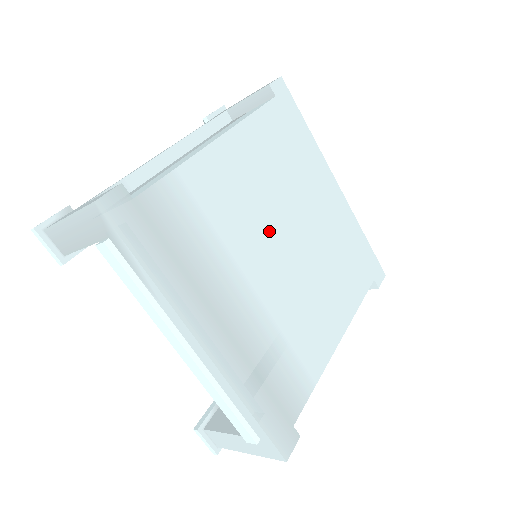
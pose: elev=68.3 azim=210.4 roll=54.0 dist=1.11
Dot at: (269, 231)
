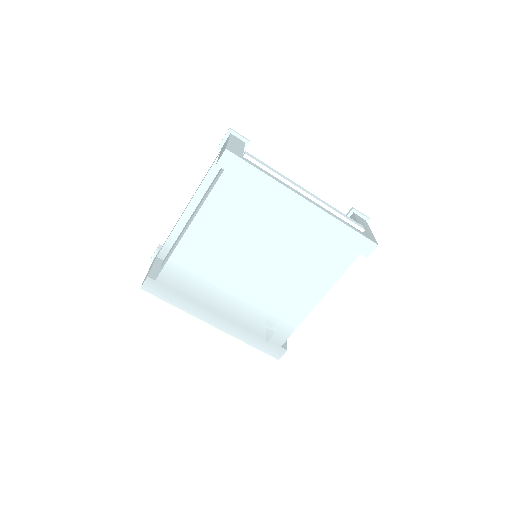
Dot at: (241, 262)
